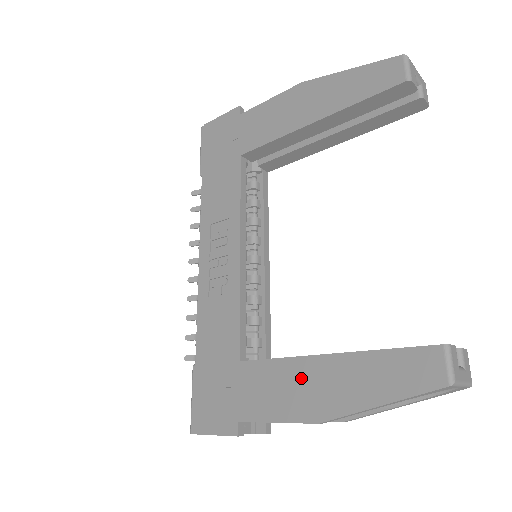
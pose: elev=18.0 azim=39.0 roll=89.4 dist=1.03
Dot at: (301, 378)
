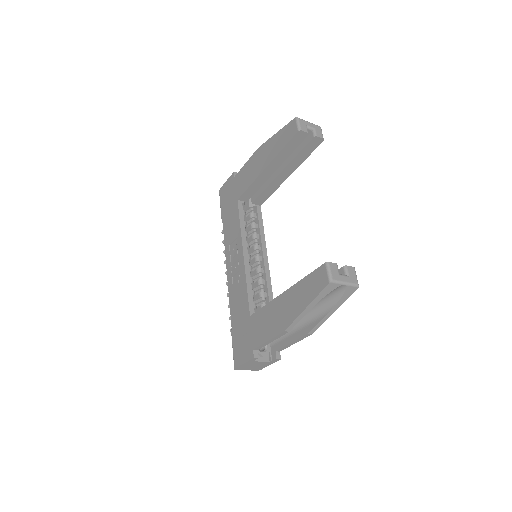
Dot at: (275, 311)
